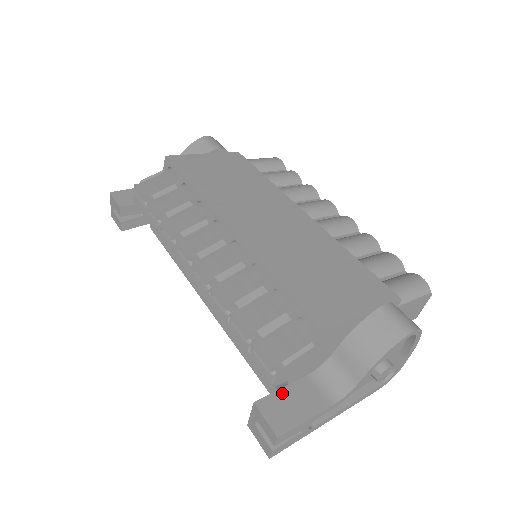
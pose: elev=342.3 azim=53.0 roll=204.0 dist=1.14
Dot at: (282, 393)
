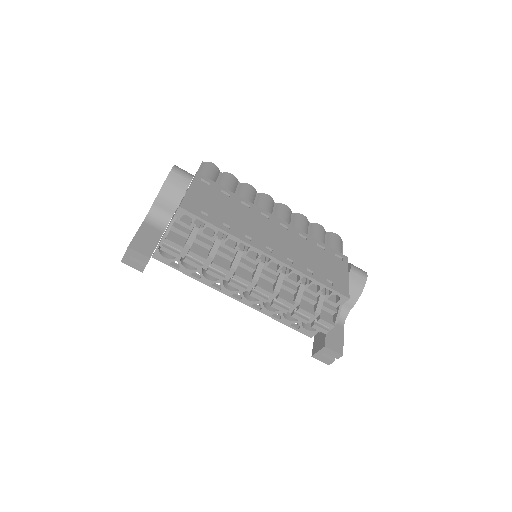
Dot at: (328, 334)
